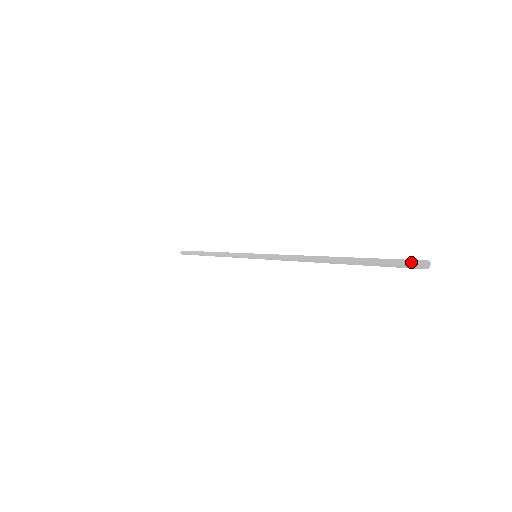
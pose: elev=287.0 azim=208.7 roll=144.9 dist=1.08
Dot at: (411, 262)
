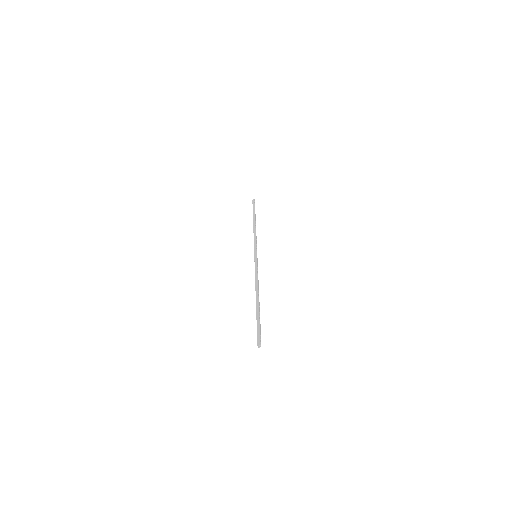
Dot at: (259, 339)
